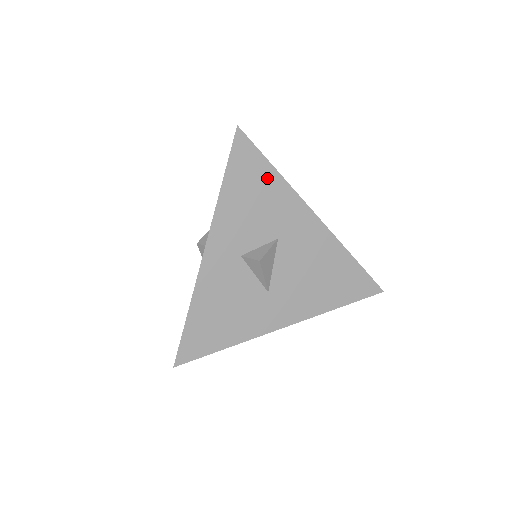
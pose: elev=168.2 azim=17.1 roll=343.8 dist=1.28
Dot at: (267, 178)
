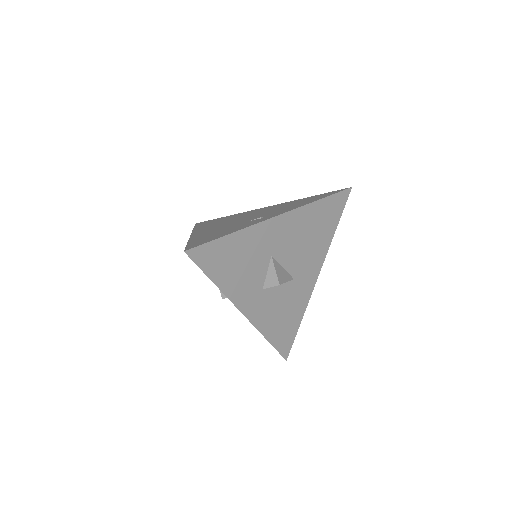
Dot at: (232, 244)
